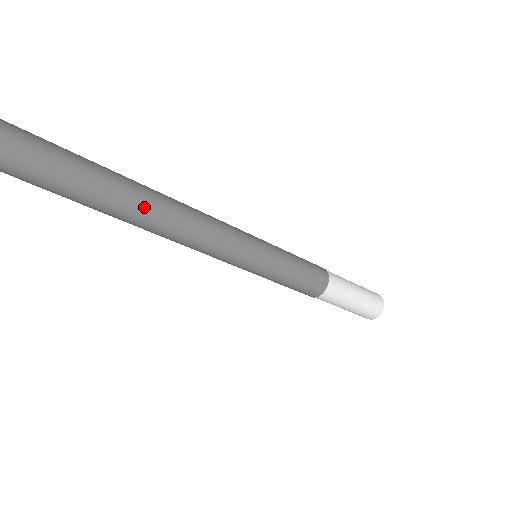
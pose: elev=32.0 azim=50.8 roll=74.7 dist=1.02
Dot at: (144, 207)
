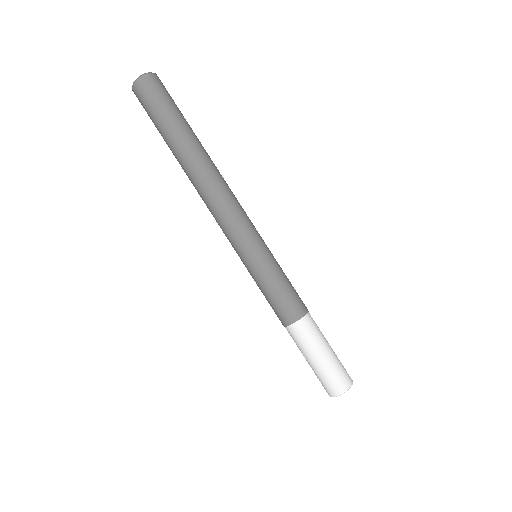
Dot at: (208, 156)
